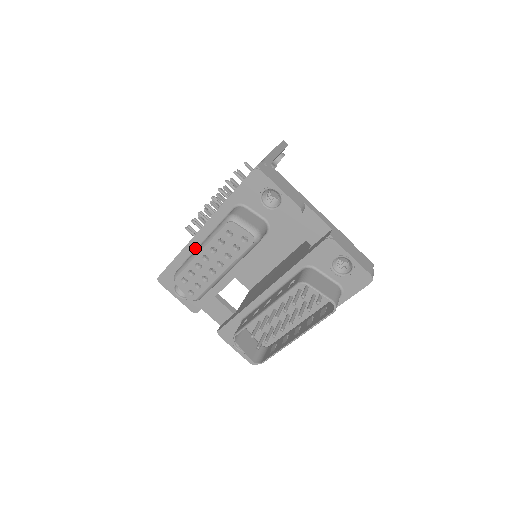
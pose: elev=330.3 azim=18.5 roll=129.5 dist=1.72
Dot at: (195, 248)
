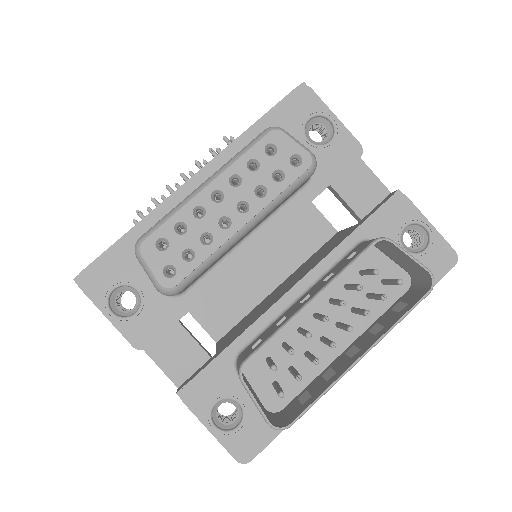
Dot at: occluded
